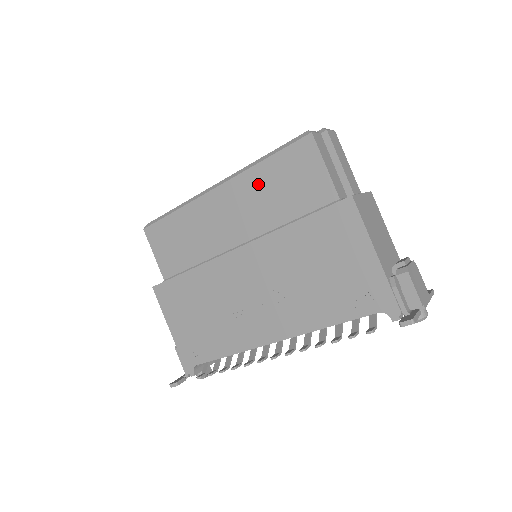
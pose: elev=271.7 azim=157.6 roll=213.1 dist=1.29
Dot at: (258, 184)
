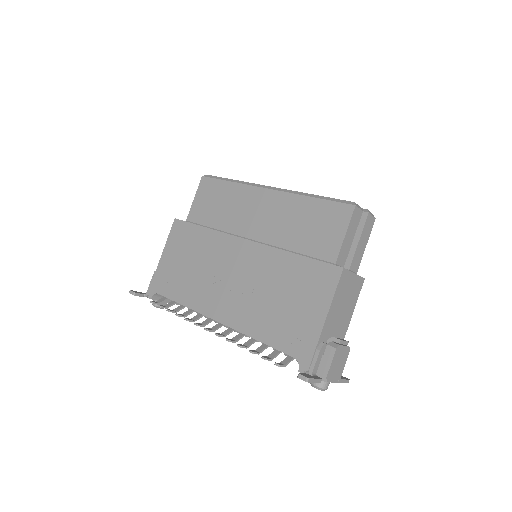
Dot at: (295, 209)
